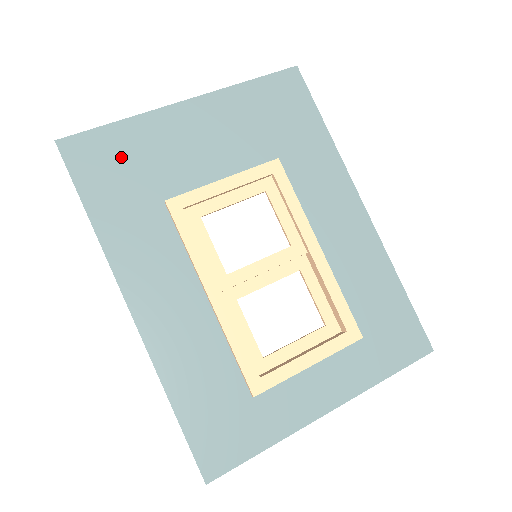
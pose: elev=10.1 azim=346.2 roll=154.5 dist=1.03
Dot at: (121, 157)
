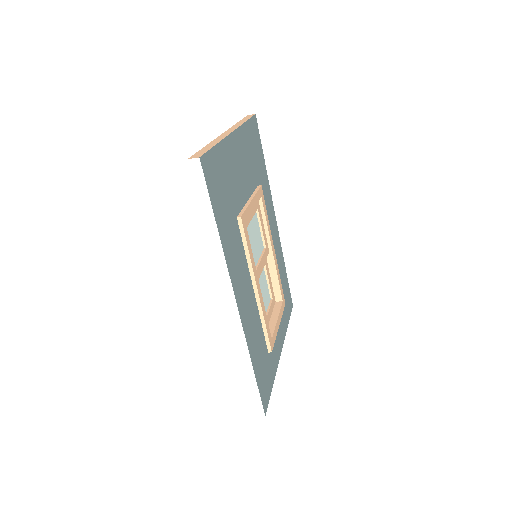
Dot at: (221, 177)
